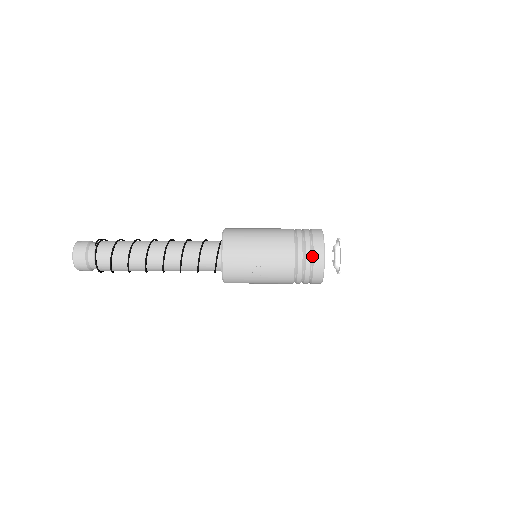
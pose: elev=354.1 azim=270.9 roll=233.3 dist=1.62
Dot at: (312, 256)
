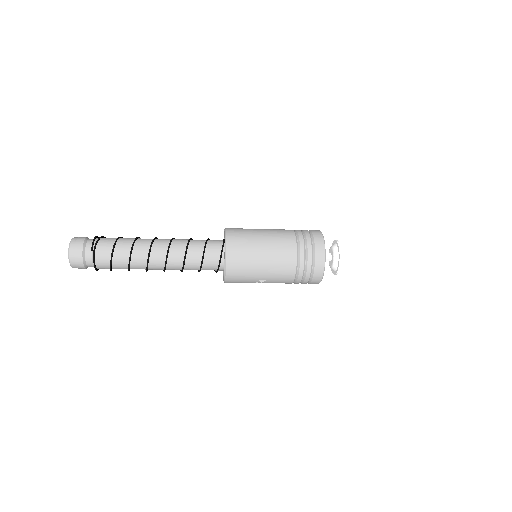
Dot at: (312, 271)
